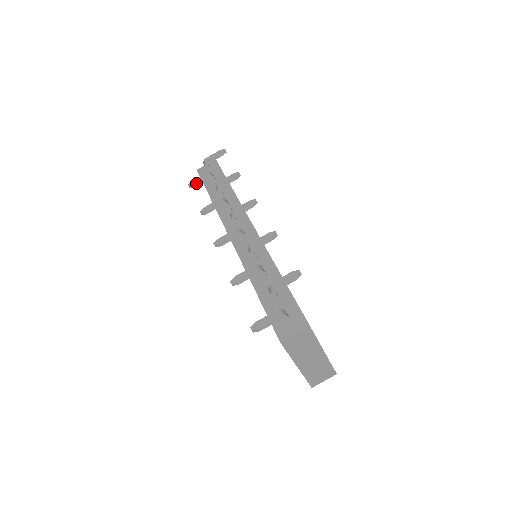
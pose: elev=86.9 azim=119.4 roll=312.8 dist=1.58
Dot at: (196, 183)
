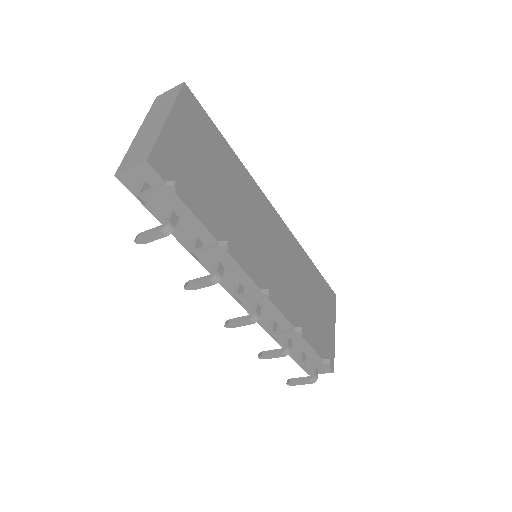
Dot at: (149, 241)
